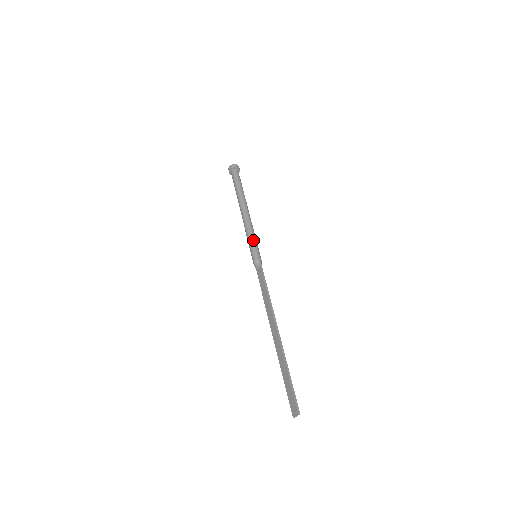
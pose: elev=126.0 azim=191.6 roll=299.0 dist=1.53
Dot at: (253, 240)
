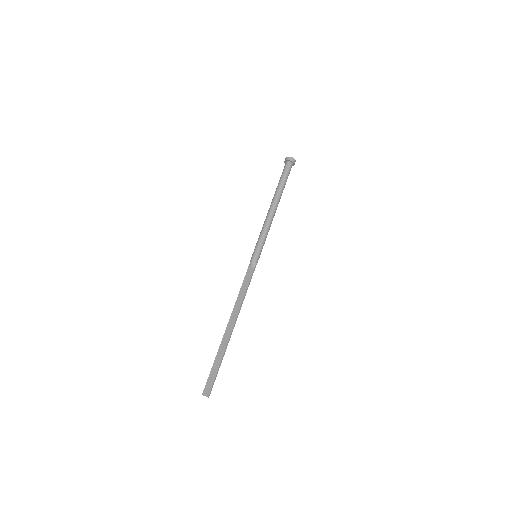
Dot at: (263, 242)
